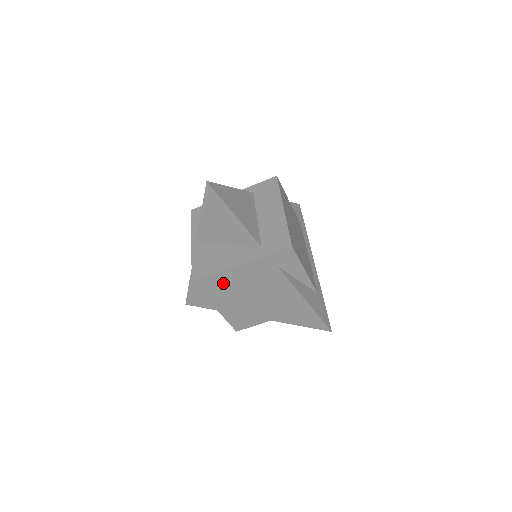
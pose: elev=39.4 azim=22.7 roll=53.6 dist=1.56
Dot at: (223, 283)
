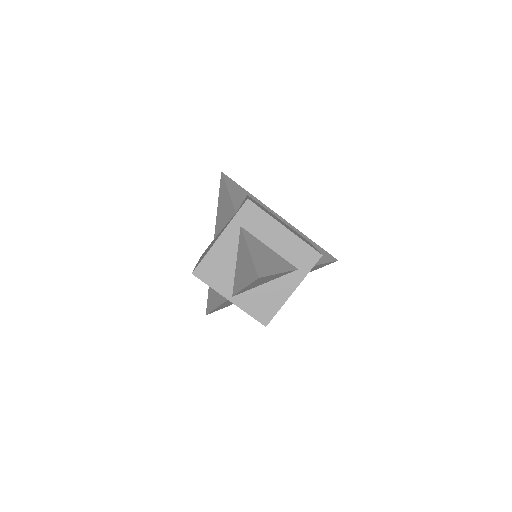
Dot at: occluded
